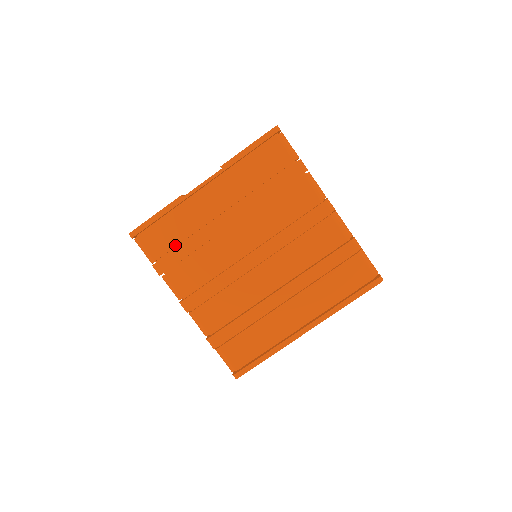
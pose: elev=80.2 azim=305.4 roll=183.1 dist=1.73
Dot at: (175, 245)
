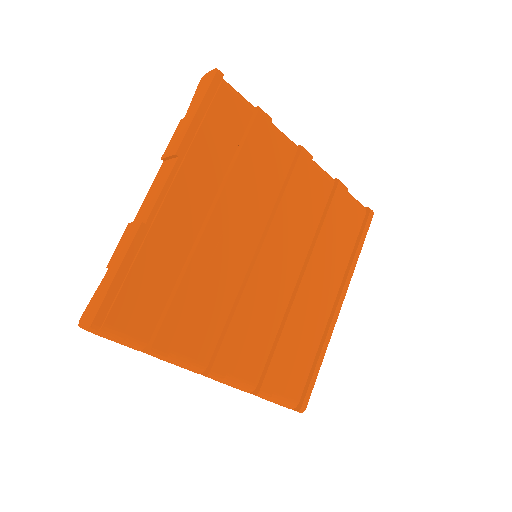
Dot at: (164, 302)
